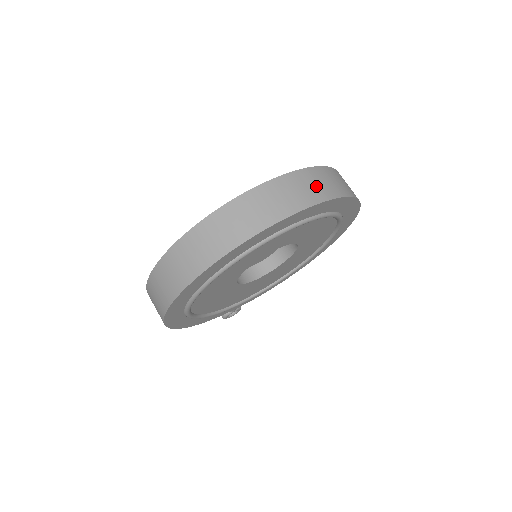
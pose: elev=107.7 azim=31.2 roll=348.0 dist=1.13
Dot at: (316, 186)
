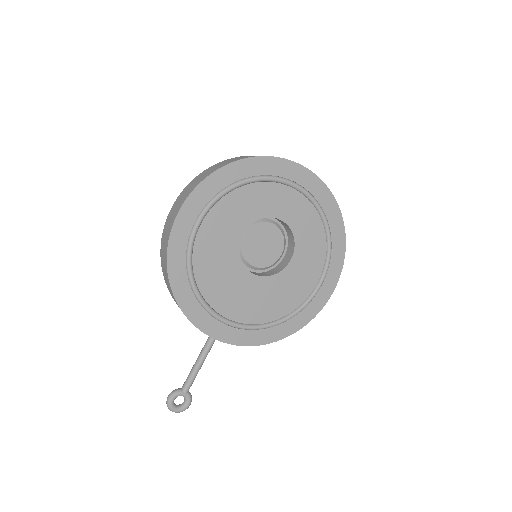
Dot at: occluded
